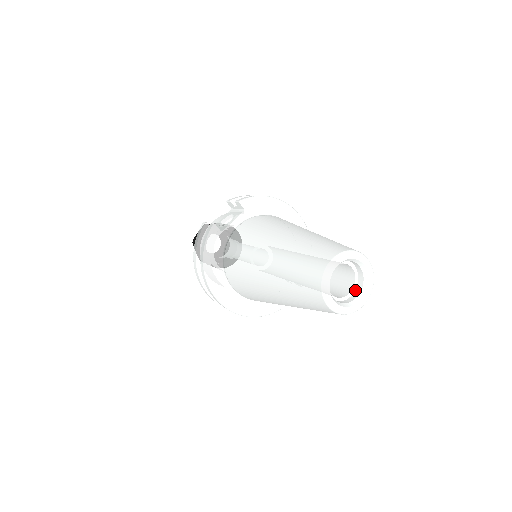
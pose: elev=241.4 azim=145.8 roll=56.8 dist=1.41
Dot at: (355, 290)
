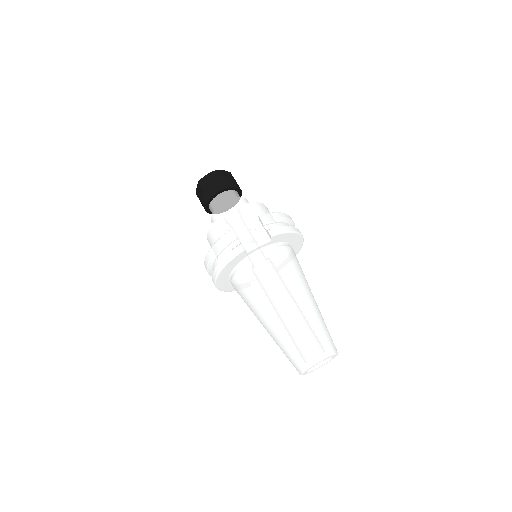
Dot at: occluded
